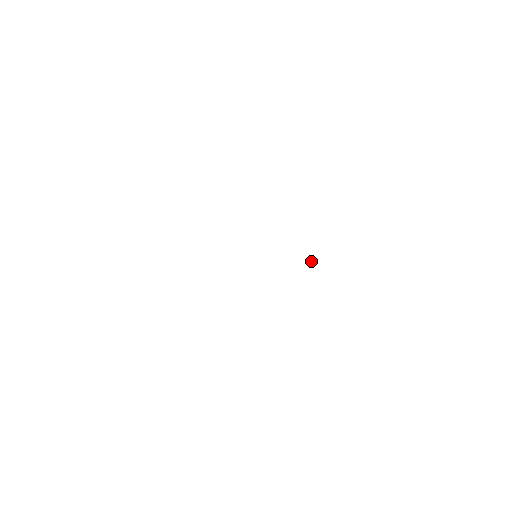
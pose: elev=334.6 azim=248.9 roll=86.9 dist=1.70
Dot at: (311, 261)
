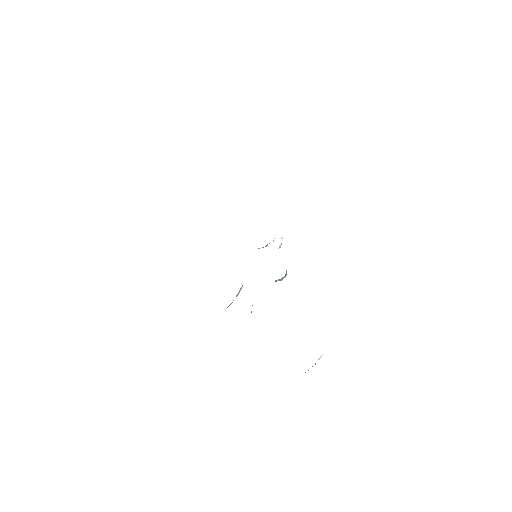
Dot at: (275, 281)
